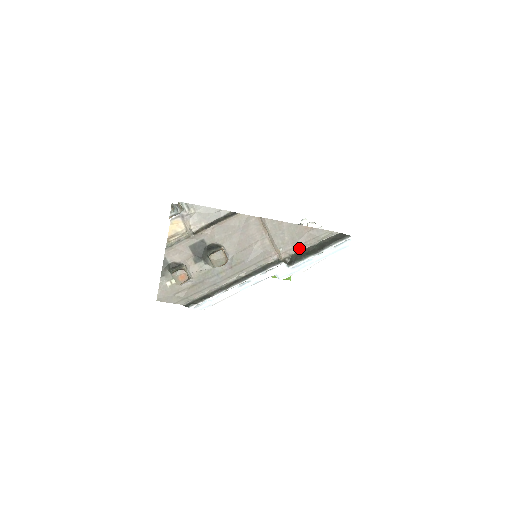
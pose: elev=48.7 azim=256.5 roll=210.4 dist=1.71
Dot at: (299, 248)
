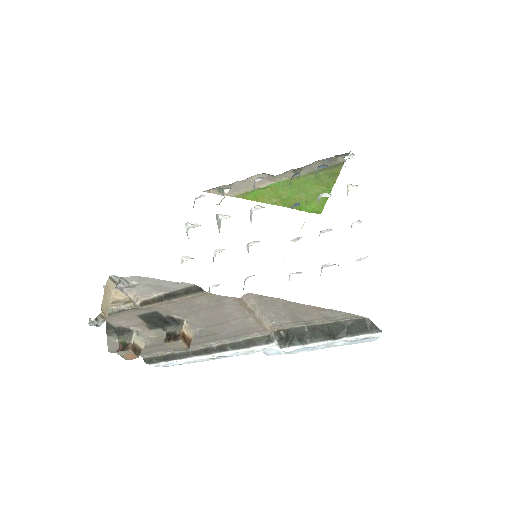
Dot at: (301, 323)
